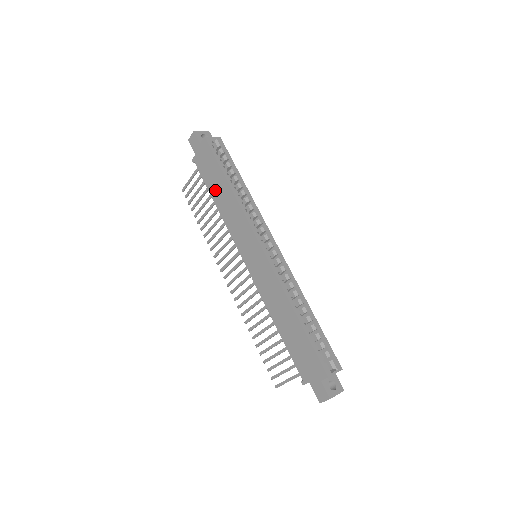
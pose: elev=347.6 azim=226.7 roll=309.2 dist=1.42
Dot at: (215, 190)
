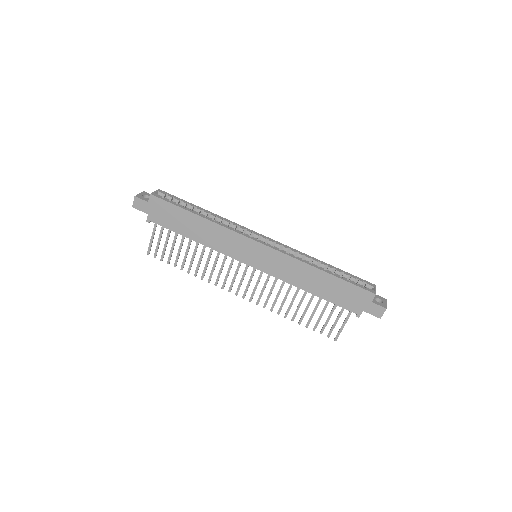
Dot at: (187, 230)
